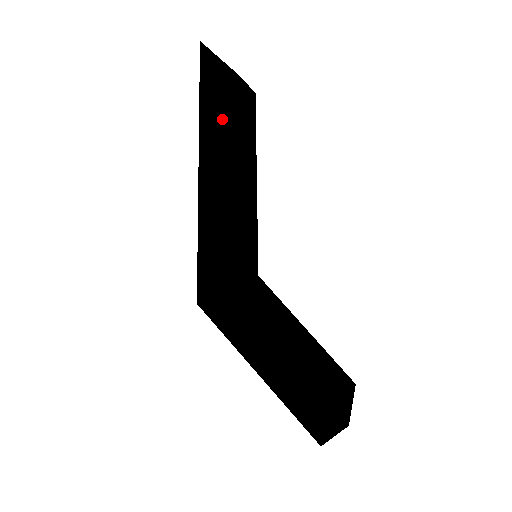
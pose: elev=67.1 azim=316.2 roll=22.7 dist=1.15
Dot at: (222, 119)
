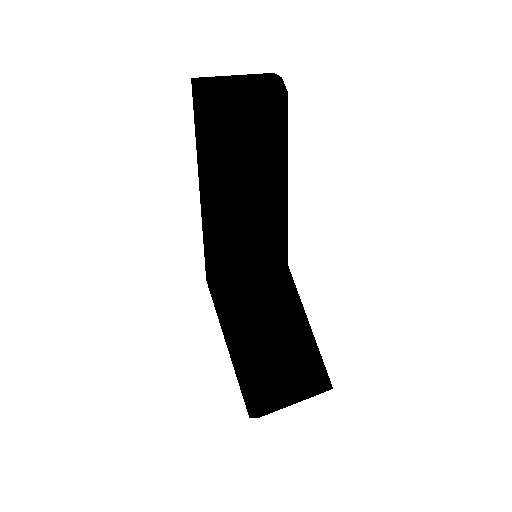
Dot at: (203, 150)
